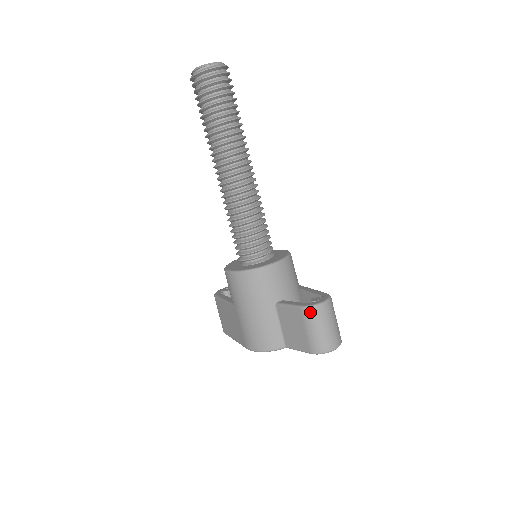
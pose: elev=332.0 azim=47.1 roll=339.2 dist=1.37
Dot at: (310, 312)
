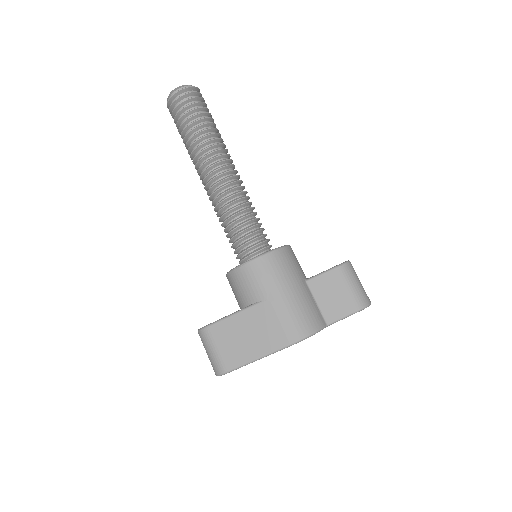
Dot at: (347, 267)
